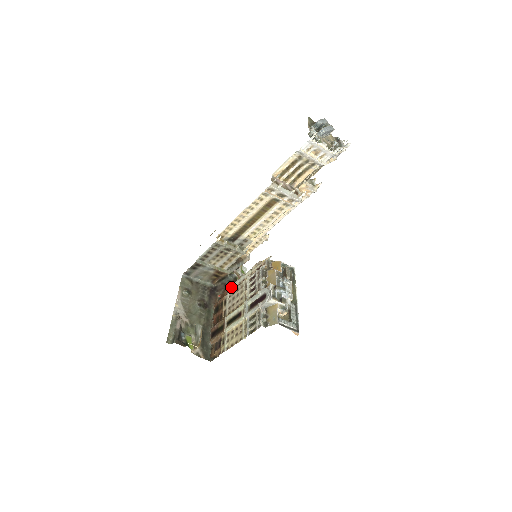
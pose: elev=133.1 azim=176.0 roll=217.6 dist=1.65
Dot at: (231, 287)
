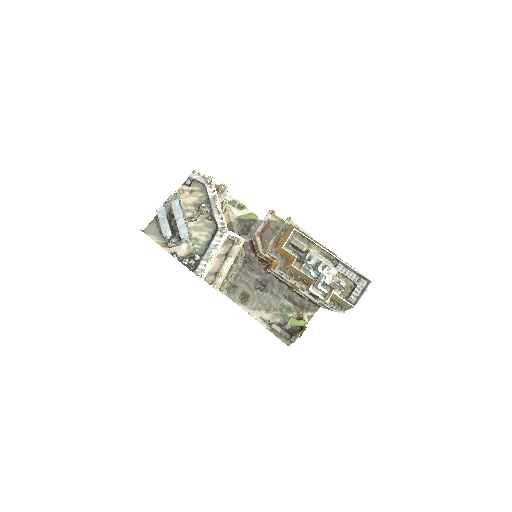
Dot at: occluded
